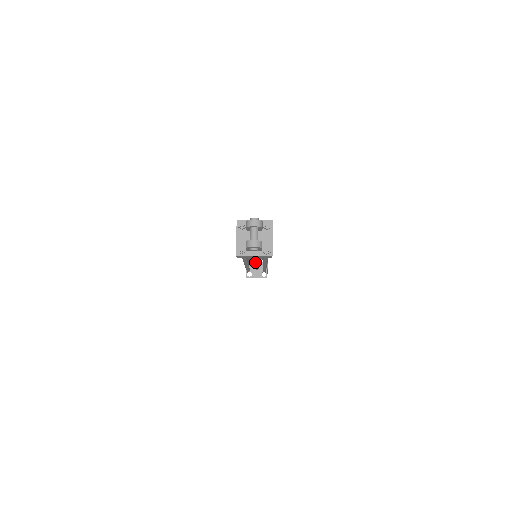
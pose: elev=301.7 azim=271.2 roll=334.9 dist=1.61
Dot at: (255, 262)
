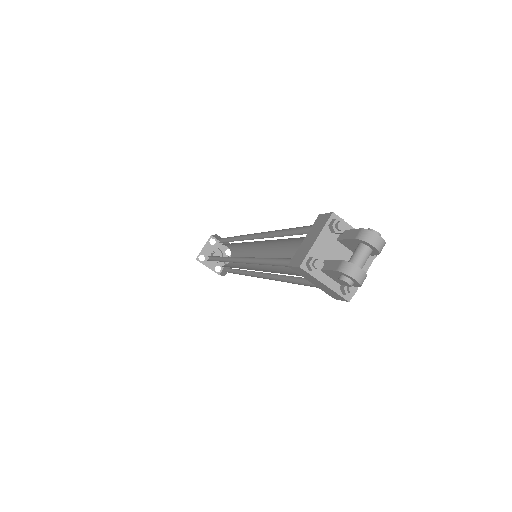
Dot at: (216, 247)
